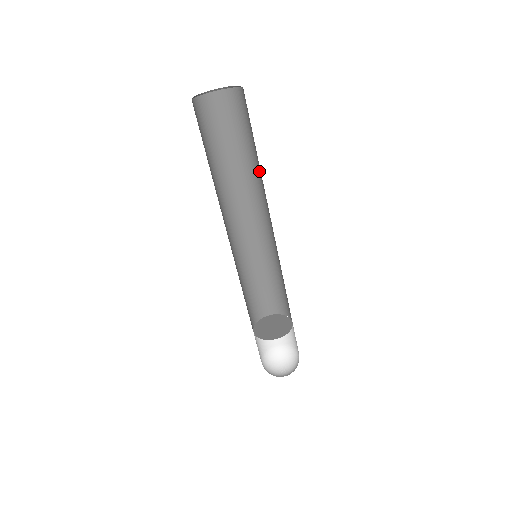
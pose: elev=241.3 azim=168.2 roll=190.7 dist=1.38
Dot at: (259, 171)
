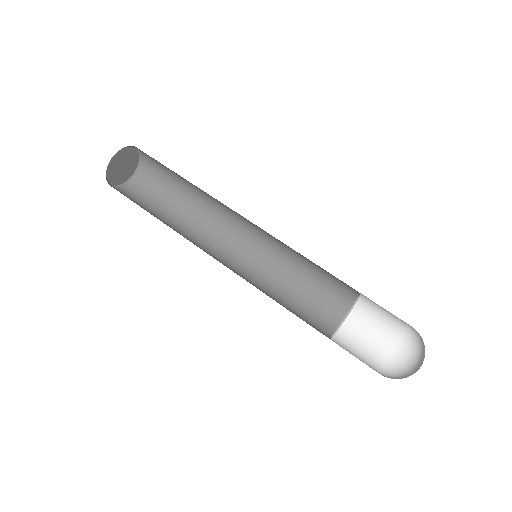
Dot at: (194, 209)
